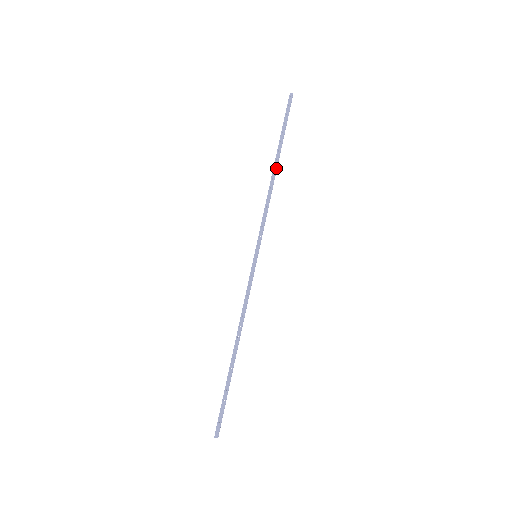
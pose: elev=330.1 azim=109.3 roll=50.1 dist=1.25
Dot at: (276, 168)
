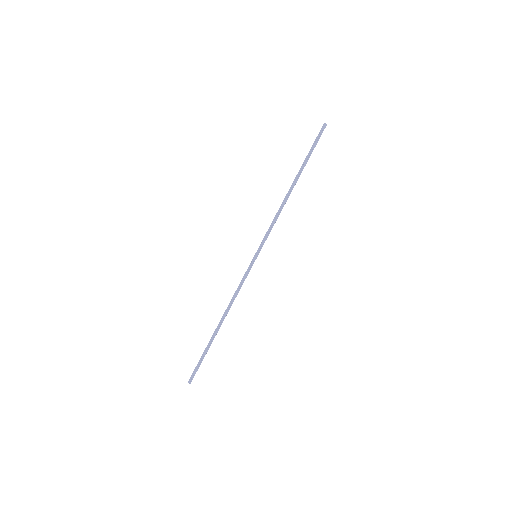
Dot at: (292, 187)
